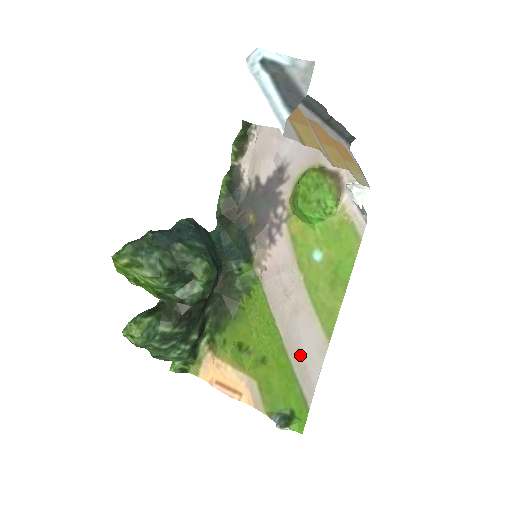
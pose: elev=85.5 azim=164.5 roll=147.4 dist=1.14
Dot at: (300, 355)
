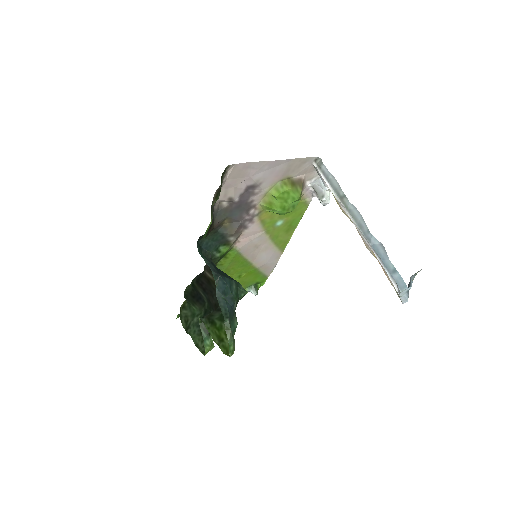
Dot at: (265, 265)
